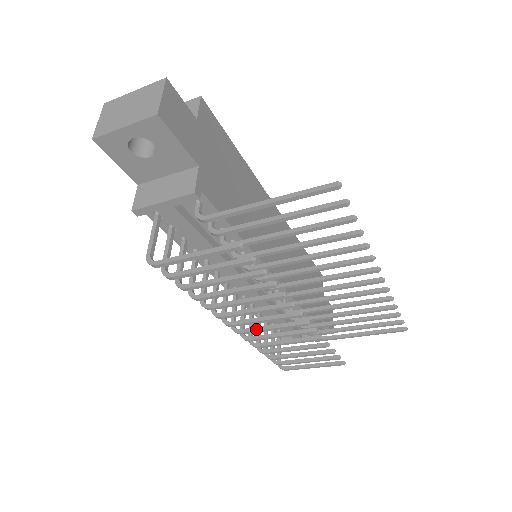
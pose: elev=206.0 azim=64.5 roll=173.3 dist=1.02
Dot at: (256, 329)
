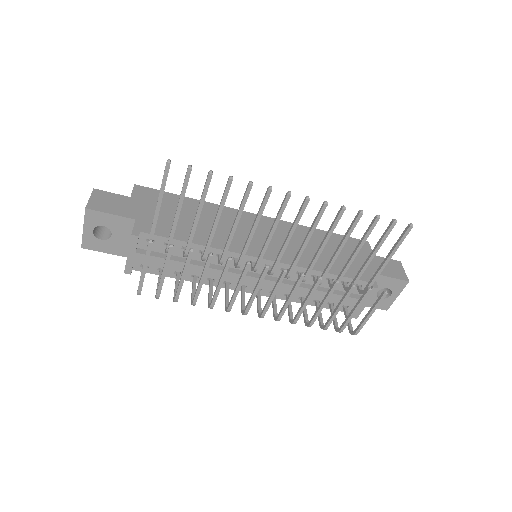
Dot at: (266, 304)
